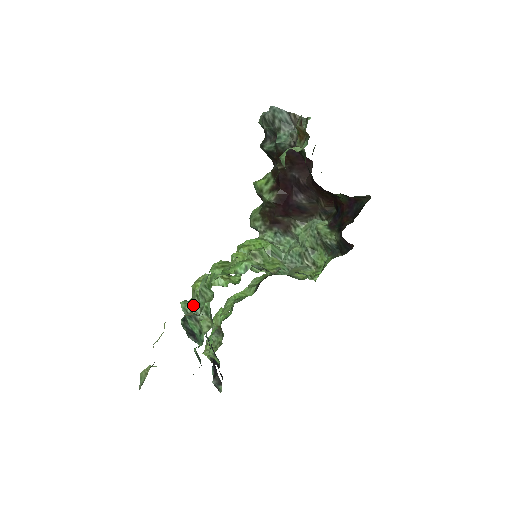
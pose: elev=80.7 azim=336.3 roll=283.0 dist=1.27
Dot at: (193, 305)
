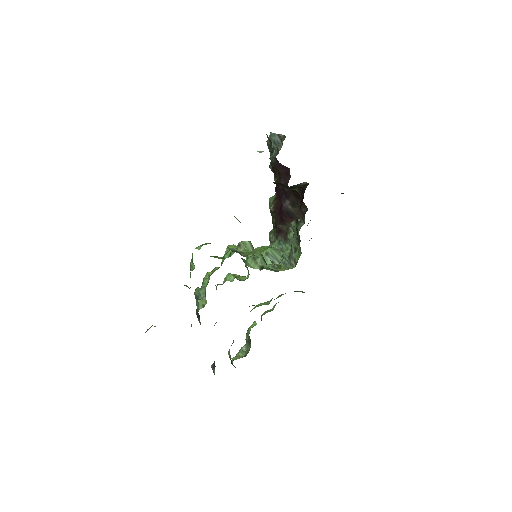
Dot at: (200, 289)
